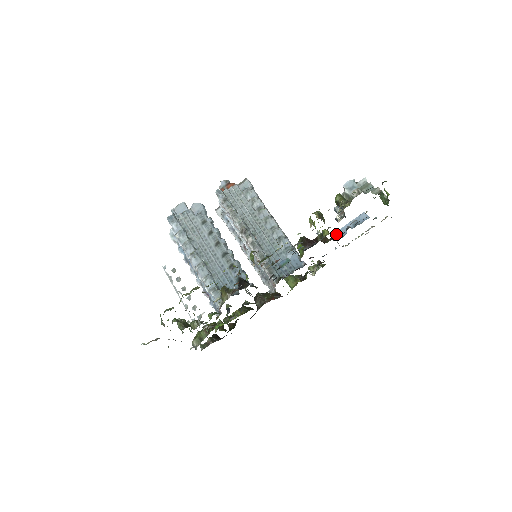
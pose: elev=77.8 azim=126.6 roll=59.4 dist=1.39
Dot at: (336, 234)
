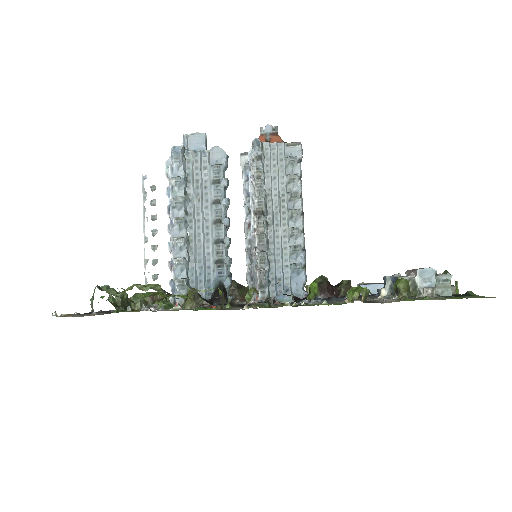
Dot at: occluded
